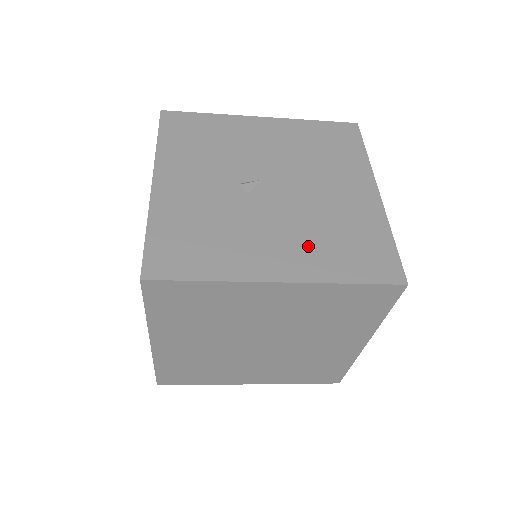
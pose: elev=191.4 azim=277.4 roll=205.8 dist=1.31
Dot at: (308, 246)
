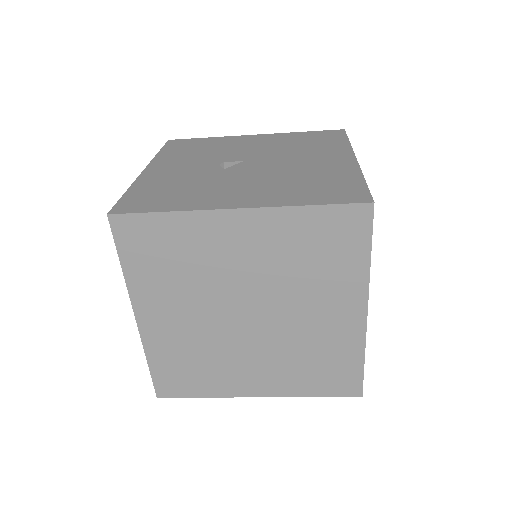
Dot at: (273, 189)
